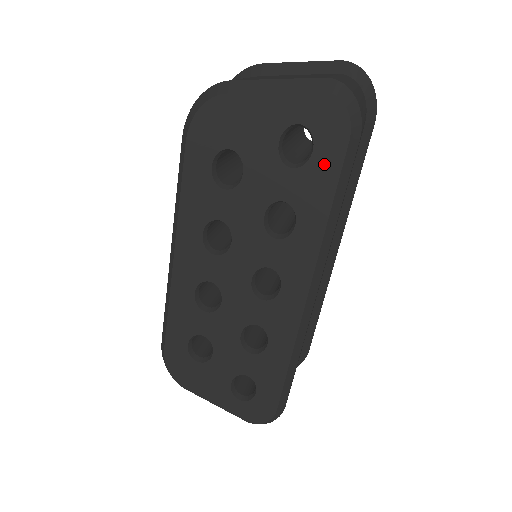
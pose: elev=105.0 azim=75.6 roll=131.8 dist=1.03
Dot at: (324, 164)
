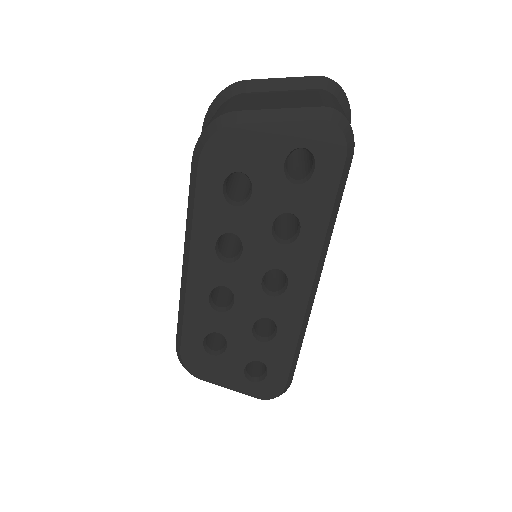
Dot at: (324, 180)
